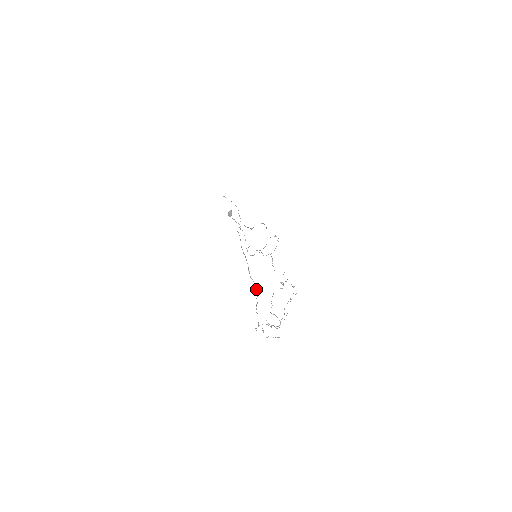
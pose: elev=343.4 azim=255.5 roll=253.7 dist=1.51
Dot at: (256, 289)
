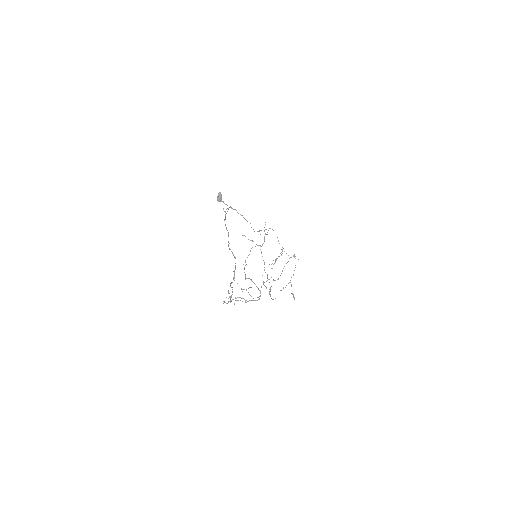
Dot at: occluded
